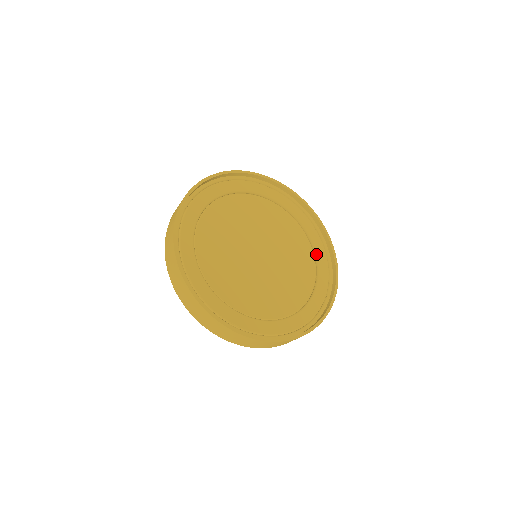
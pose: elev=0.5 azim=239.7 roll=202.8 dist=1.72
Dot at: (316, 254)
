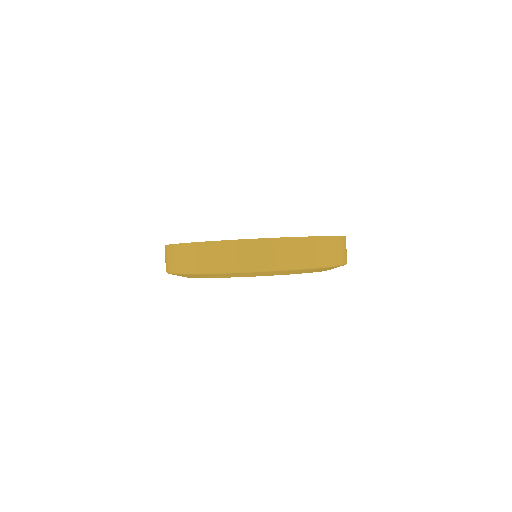
Dot at: occluded
